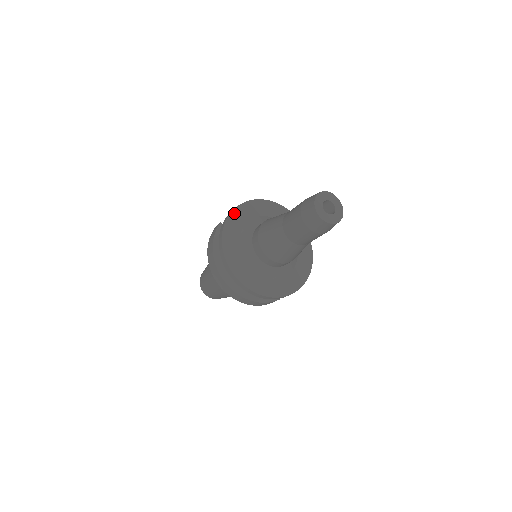
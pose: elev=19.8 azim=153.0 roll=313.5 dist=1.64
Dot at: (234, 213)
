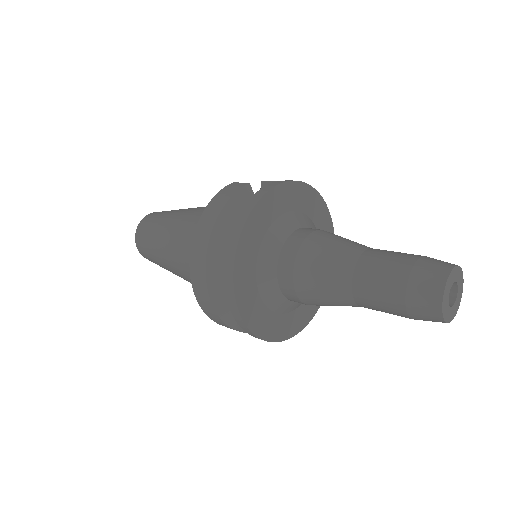
Dot at: (283, 187)
